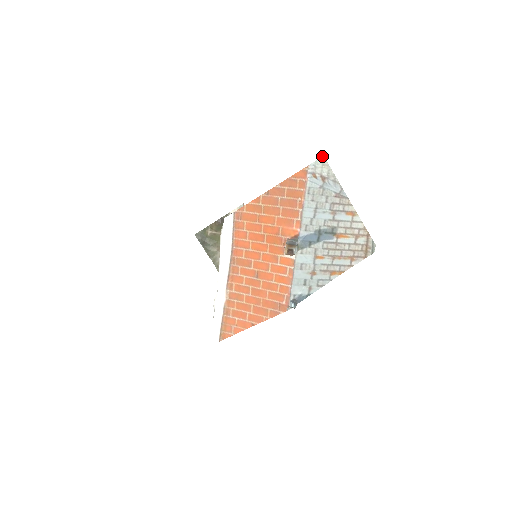
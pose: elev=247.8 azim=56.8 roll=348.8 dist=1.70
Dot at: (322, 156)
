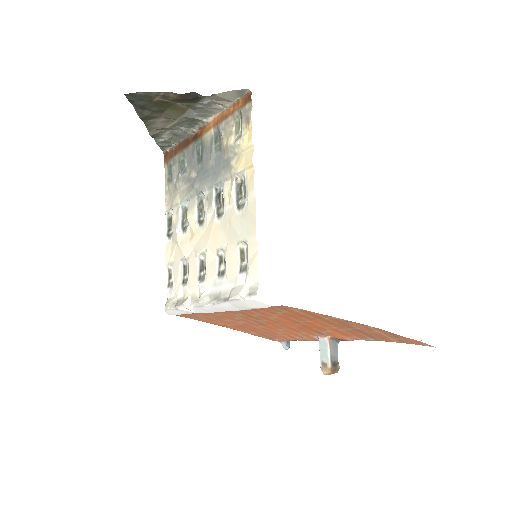
Dot at: occluded
